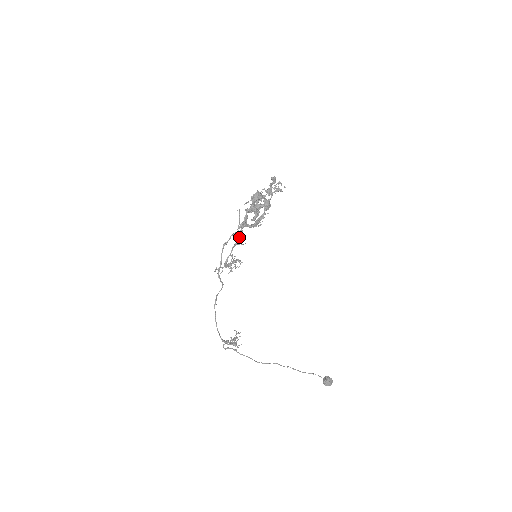
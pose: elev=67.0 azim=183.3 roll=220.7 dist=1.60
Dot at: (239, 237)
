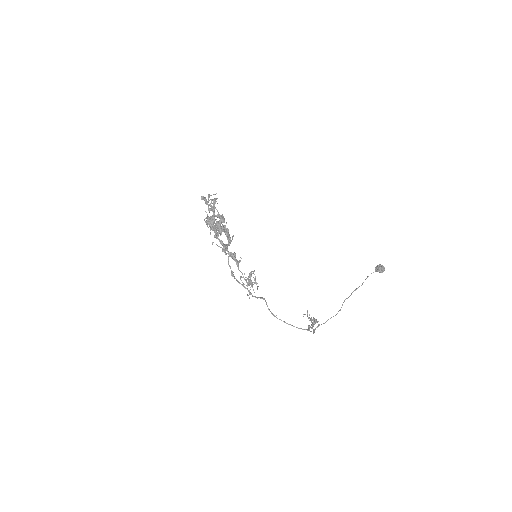
Dot at: (235, 258)
